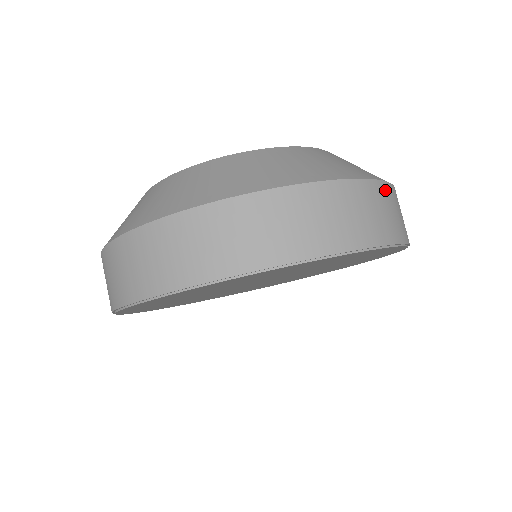
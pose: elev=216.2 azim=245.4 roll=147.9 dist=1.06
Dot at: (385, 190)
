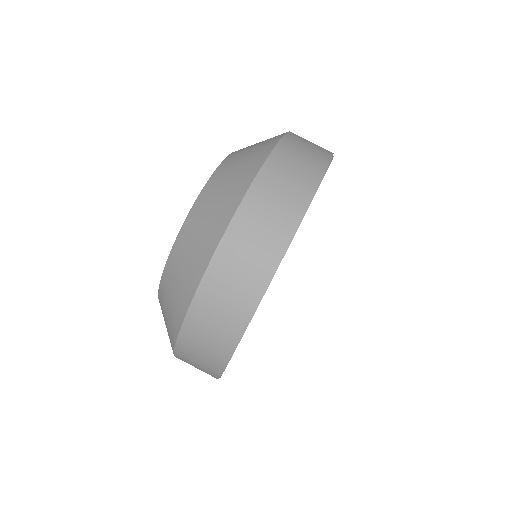
Dot at: (292, 138)
